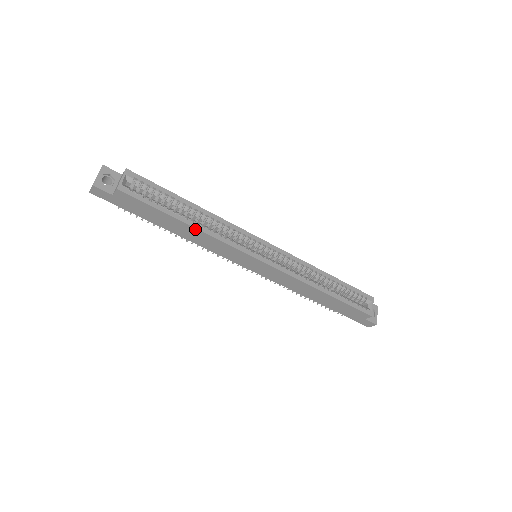
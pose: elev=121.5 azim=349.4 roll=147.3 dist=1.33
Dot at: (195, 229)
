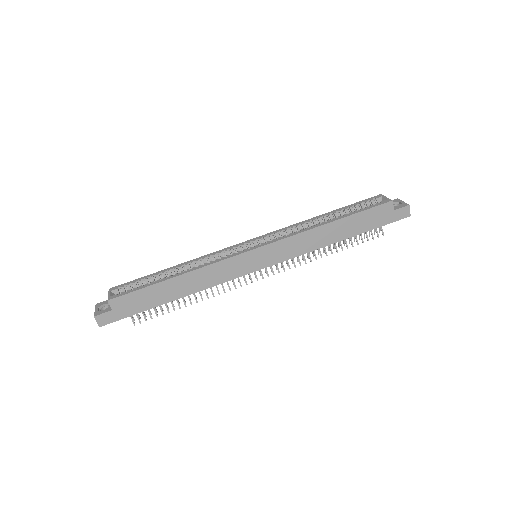
Dot at: (185, 275)
